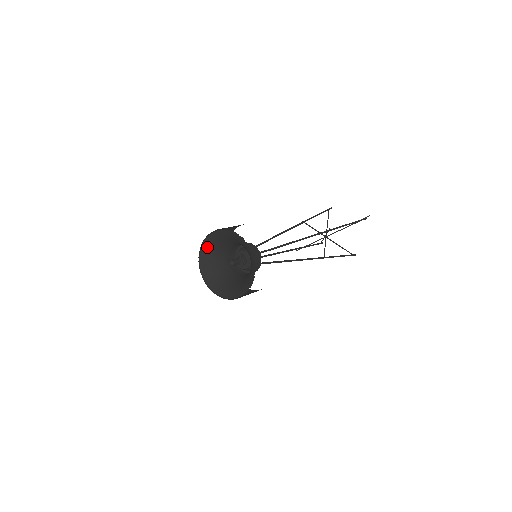
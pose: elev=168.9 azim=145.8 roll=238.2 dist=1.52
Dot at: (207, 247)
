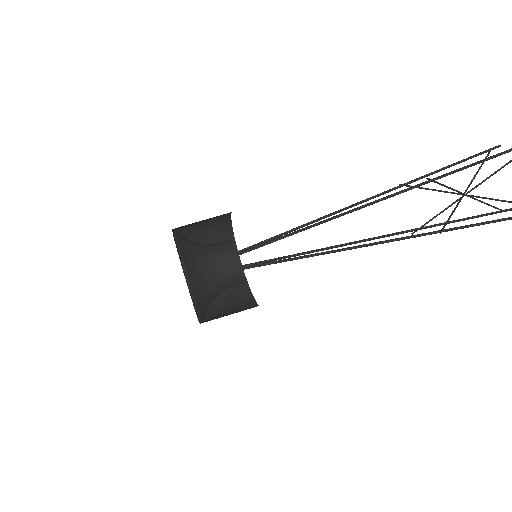
Dot at: (180, 237)
